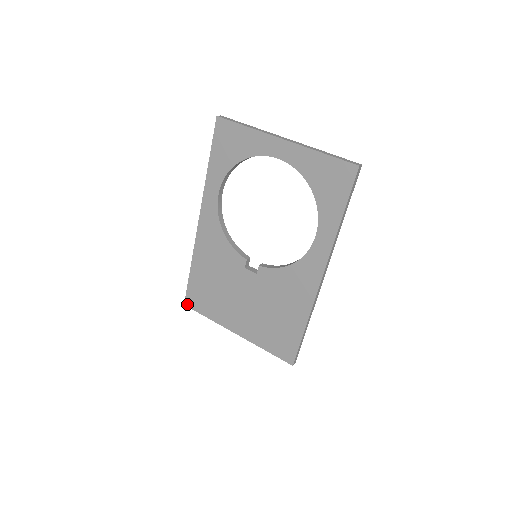
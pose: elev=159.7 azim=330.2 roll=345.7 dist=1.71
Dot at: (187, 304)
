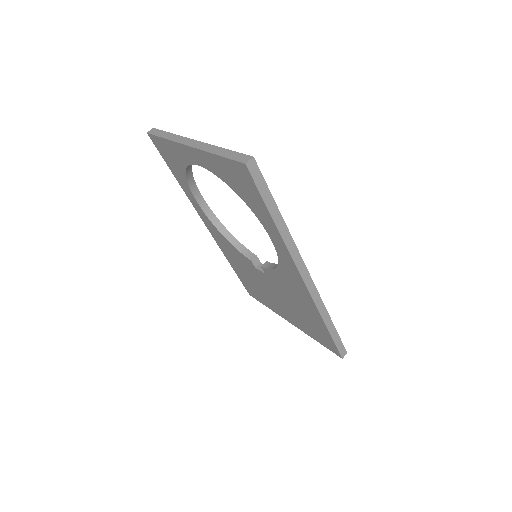
Dot at: (250, 295)
